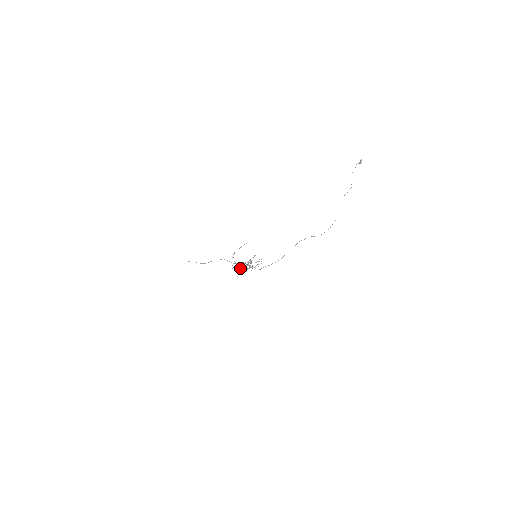
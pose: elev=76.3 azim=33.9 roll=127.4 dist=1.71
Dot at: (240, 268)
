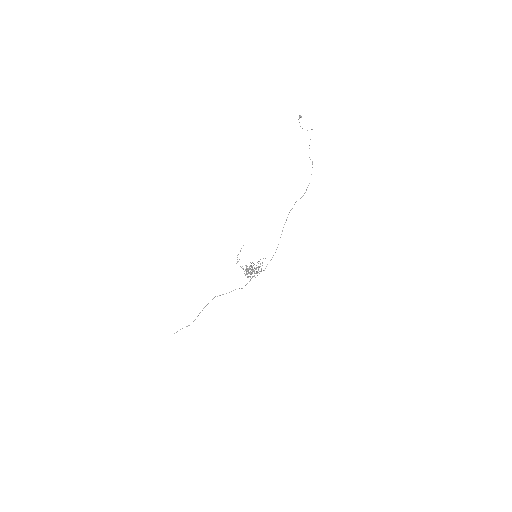
Dot at: occluded
